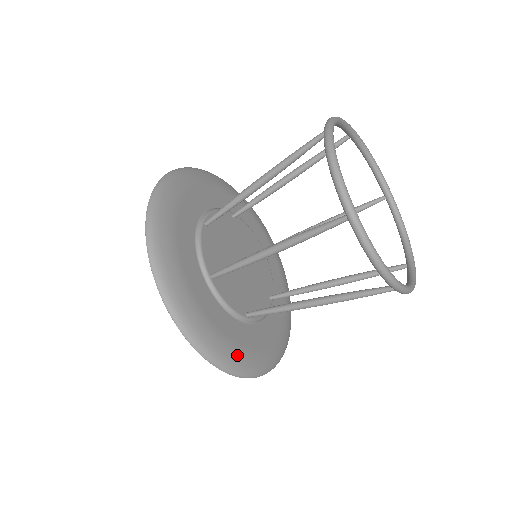
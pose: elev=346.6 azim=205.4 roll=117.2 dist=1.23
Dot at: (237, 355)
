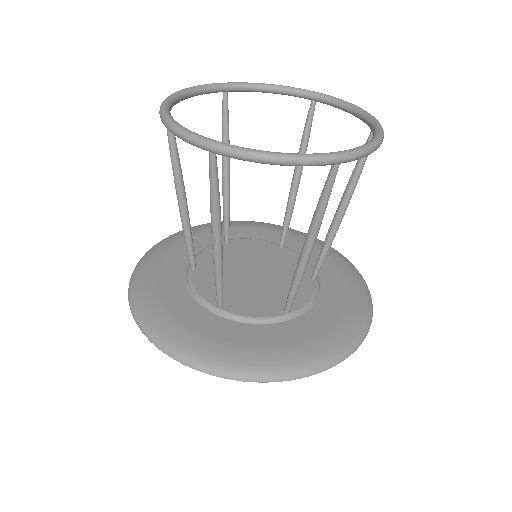
Dot at: (294, 355)
